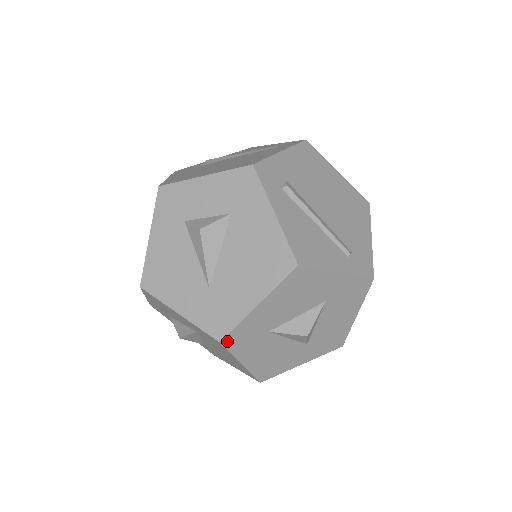
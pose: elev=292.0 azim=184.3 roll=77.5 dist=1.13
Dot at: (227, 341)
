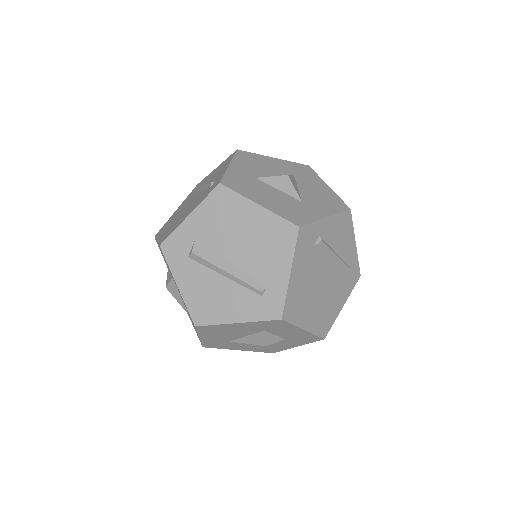
Dot at: occluded
